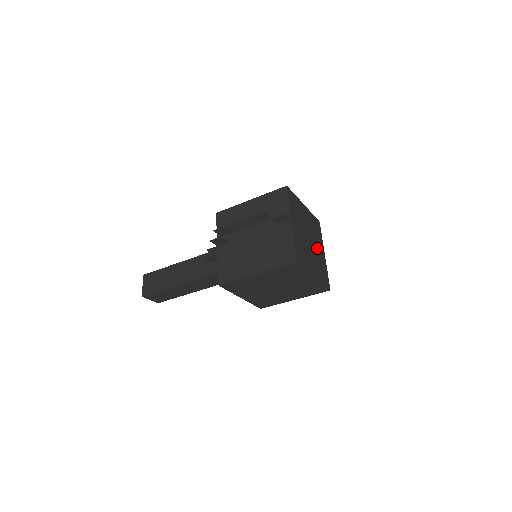
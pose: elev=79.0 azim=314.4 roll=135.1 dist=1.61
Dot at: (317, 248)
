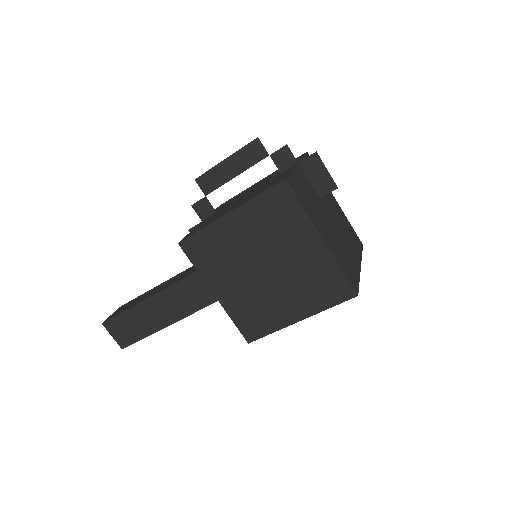
Dot at: (345, 242)
